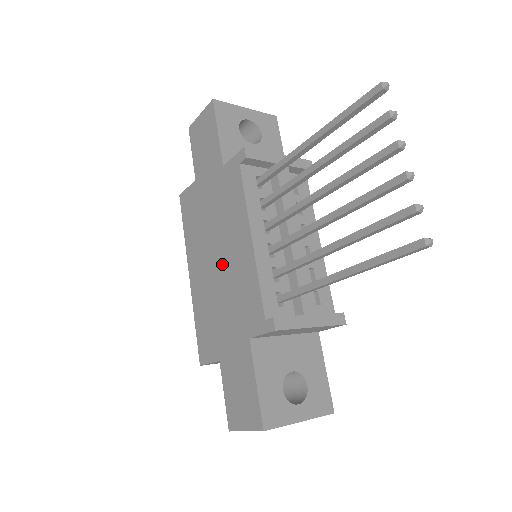
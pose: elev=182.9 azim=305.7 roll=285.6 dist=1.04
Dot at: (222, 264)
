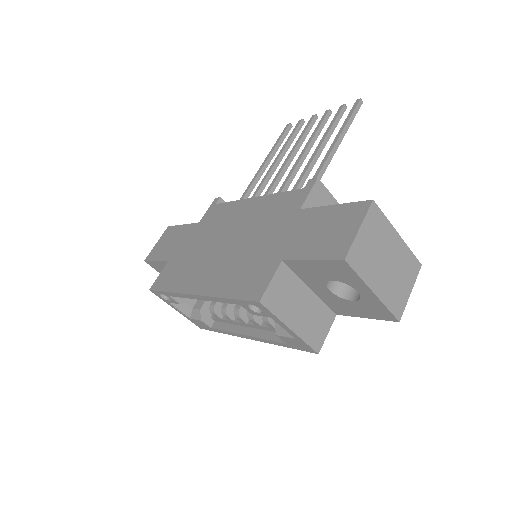
Dot at: (234, 236)
